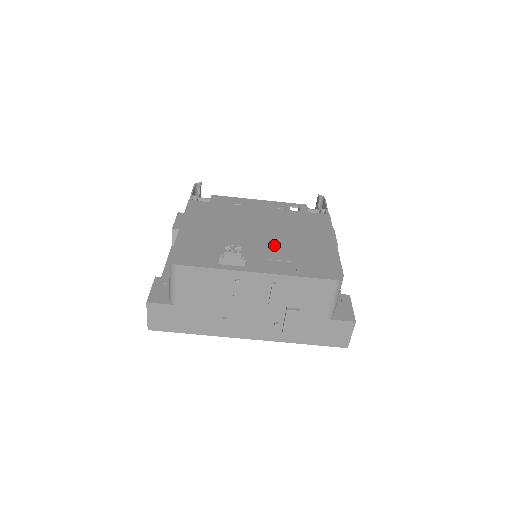
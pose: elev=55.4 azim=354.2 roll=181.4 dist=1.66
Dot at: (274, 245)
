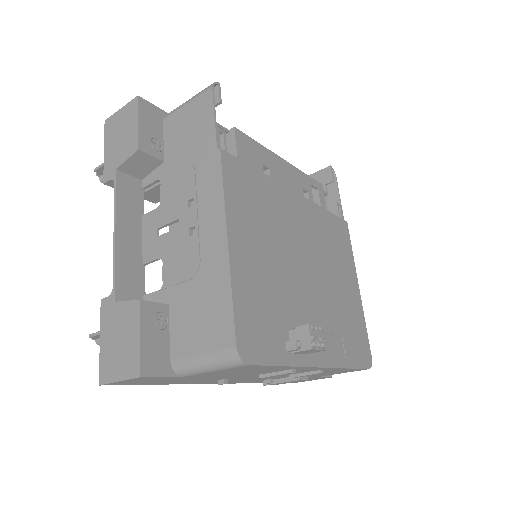
Dot at: (323, 297)
